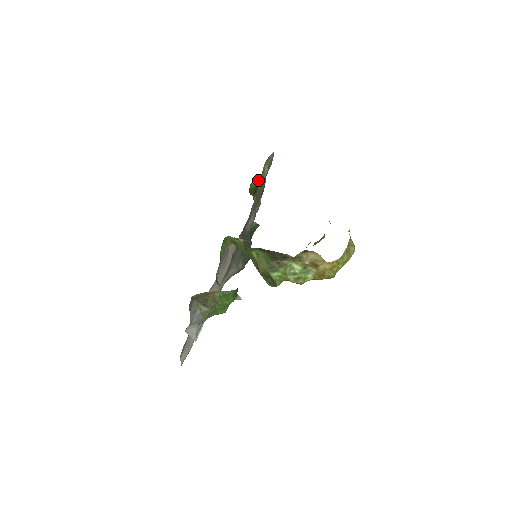
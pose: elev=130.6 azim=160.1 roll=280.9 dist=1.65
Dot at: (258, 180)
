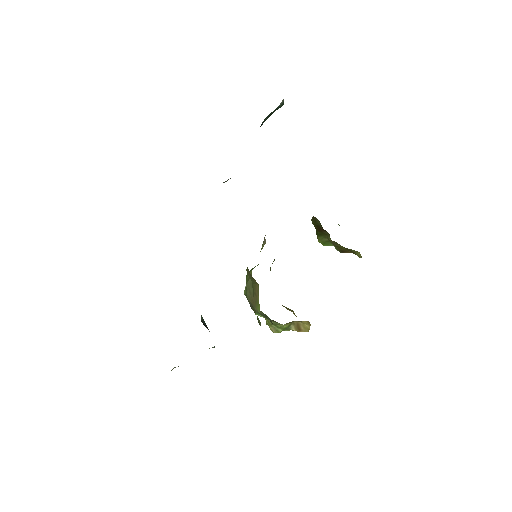
Dot at: occluded
